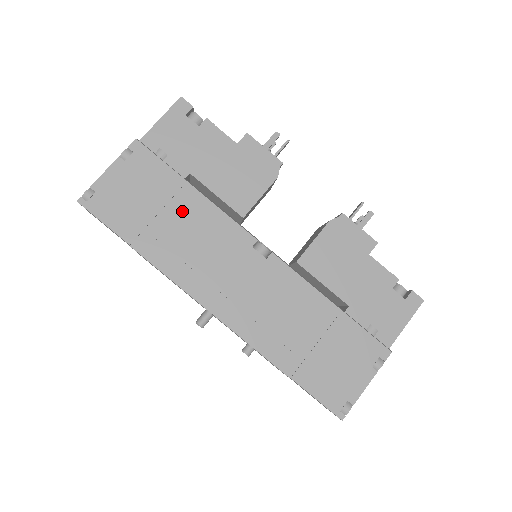
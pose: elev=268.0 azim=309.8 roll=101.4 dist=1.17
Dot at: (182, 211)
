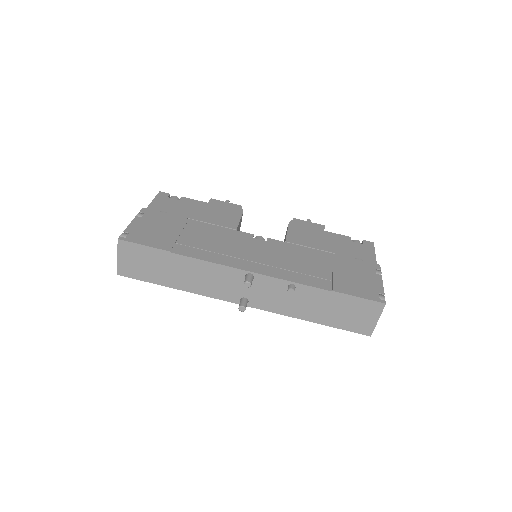
Dot at: (195, 231)
